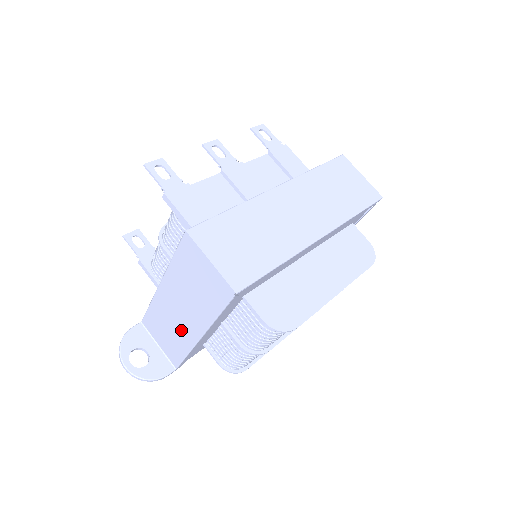
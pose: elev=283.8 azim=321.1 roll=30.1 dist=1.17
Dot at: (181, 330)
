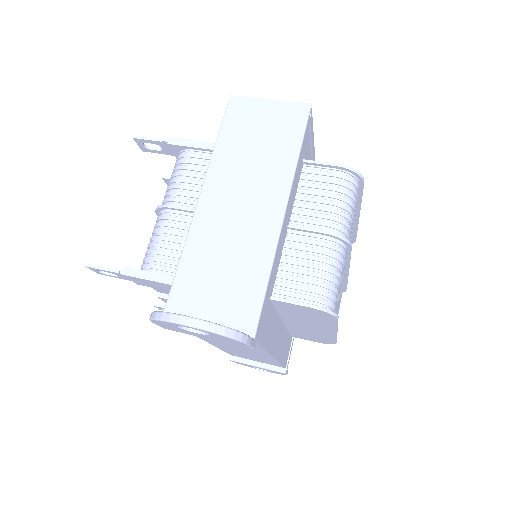
Dot at: (249, 237)
